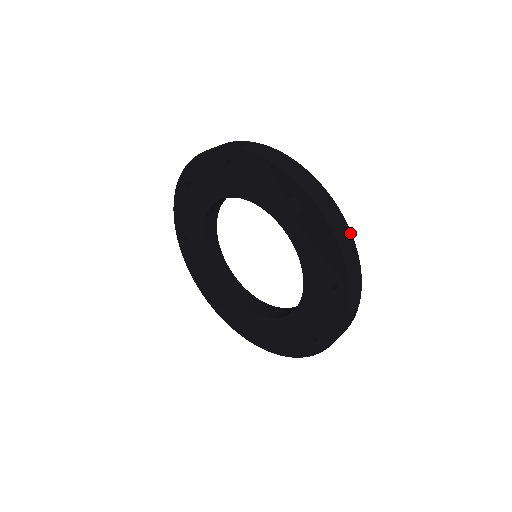
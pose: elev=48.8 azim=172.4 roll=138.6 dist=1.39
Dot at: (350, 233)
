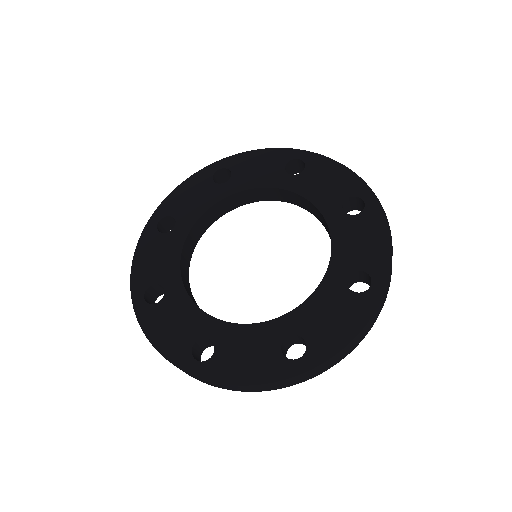
Dot at: occluded
